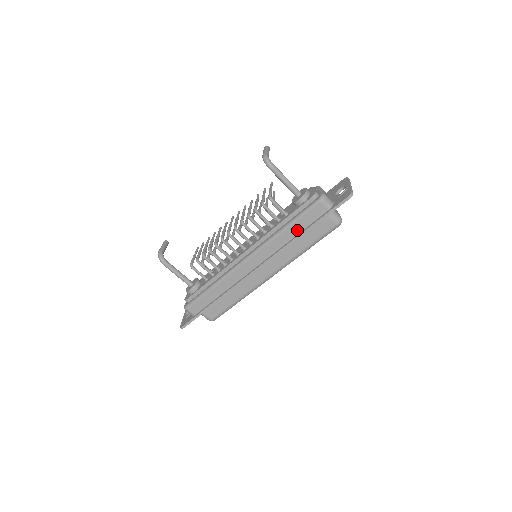
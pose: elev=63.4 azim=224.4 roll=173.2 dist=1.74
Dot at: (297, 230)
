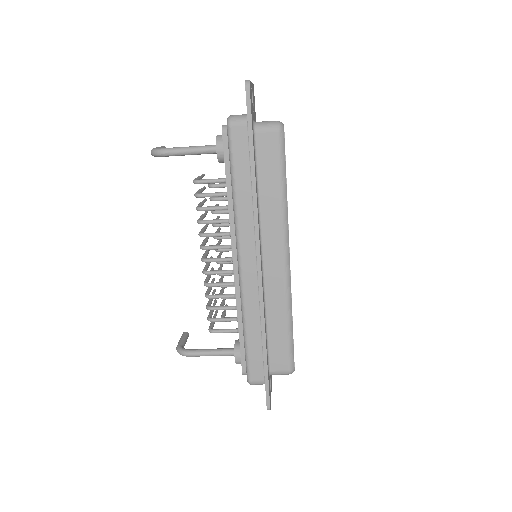
Dot at: (246, 180)
